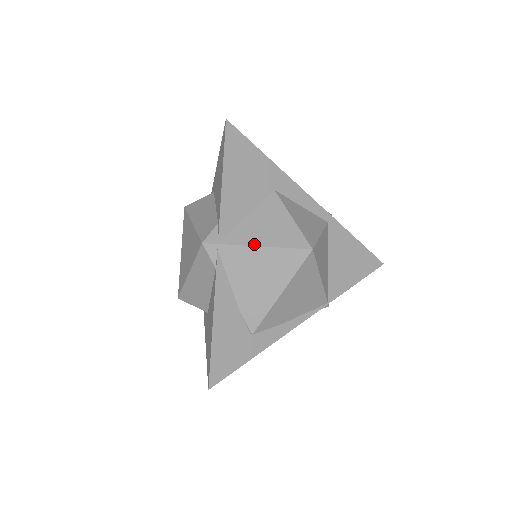
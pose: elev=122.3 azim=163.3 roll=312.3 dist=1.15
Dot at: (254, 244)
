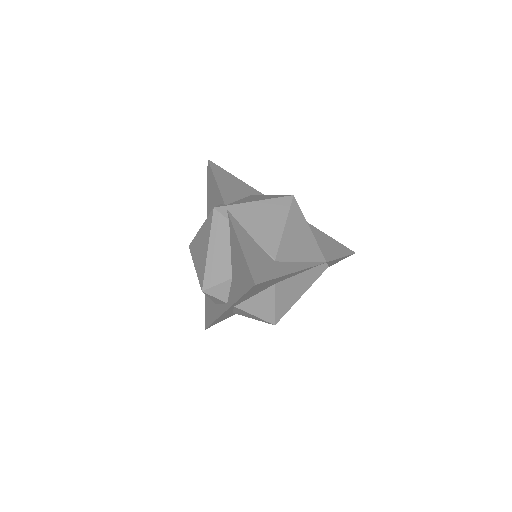
Dot at: (252, 201)
